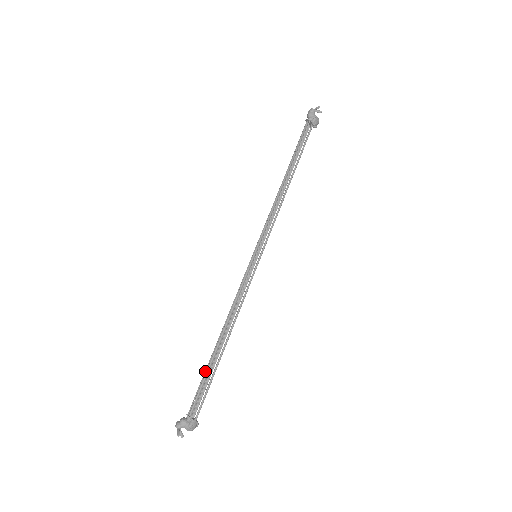
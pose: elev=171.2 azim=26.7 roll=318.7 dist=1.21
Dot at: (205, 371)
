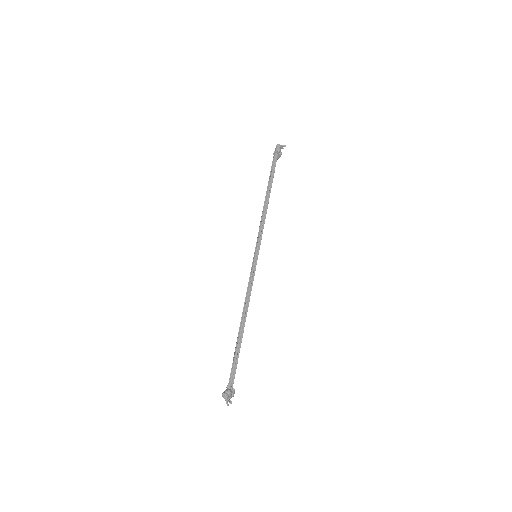
Dot at: (237, 349)
